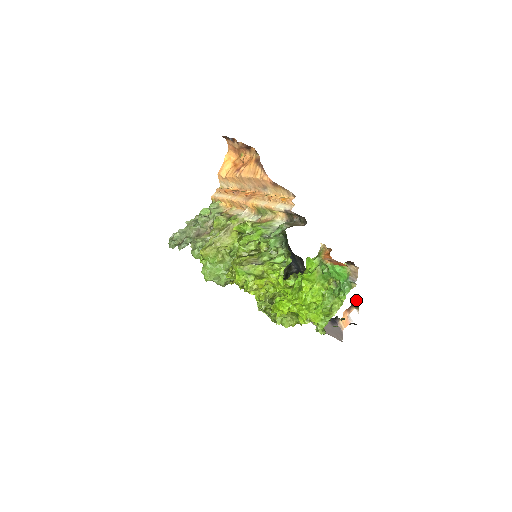
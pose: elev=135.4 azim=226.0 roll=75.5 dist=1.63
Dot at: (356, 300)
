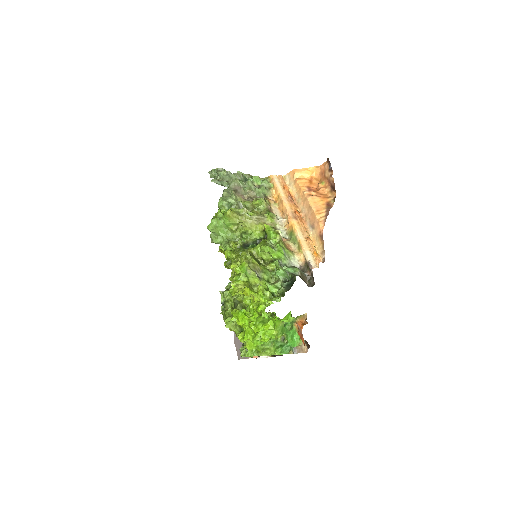
Dot at: occluded
